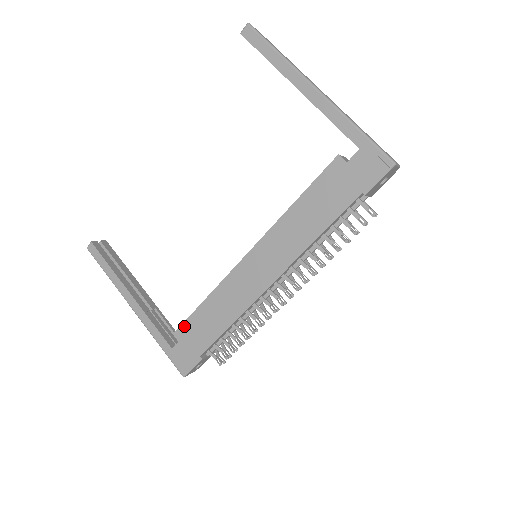
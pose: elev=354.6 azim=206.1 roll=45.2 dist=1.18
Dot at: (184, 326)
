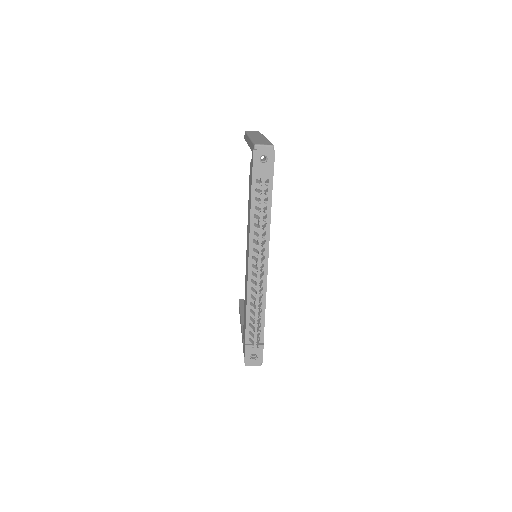
Dot at: (243, 326)
